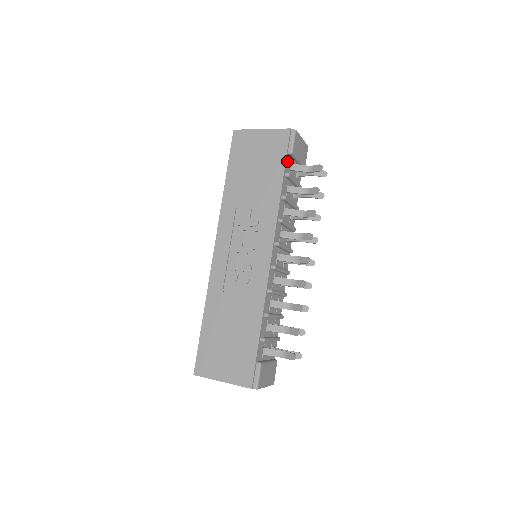
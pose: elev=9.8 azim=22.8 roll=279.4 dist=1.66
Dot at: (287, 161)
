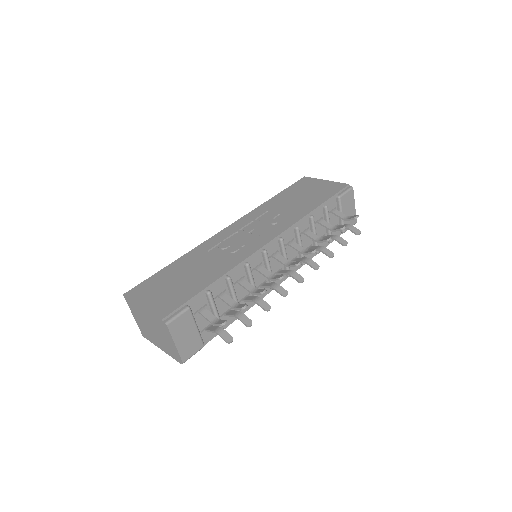
Dot at: (332, 201)
